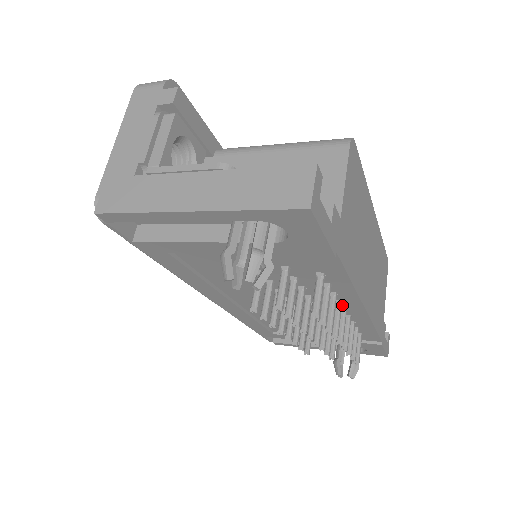
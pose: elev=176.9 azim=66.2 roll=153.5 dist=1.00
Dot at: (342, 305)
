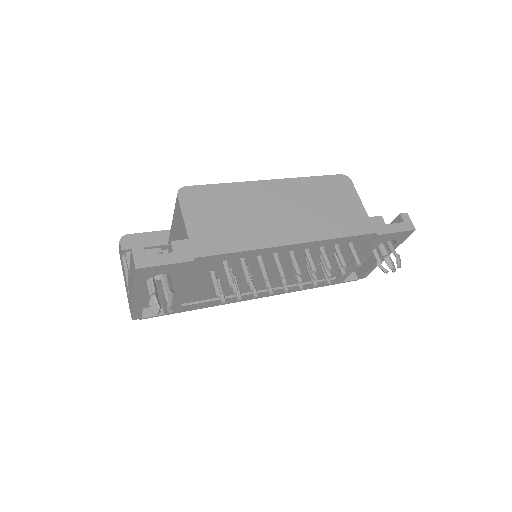
Dot at: (283, 253)
